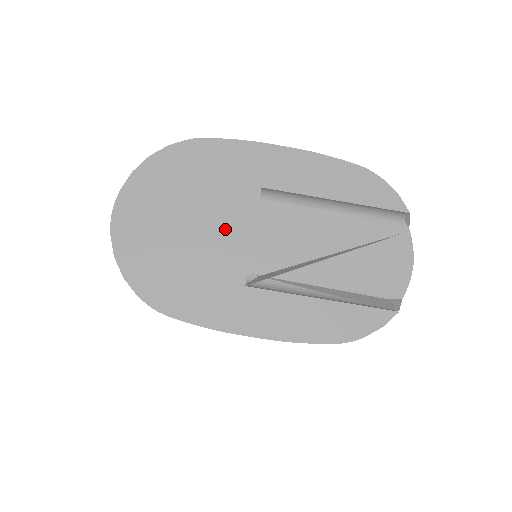
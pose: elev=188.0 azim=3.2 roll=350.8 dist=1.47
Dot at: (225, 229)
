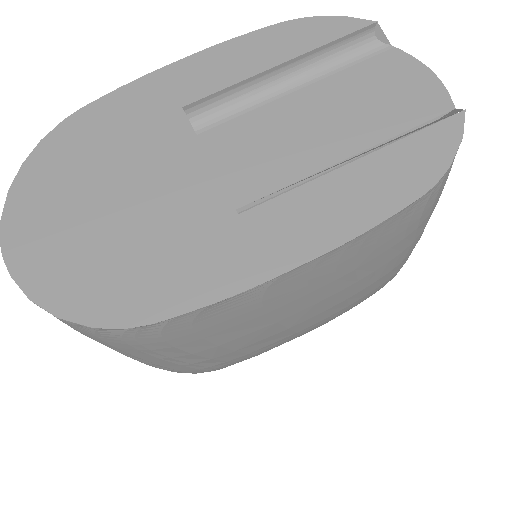
Dot at: (165, 173)
